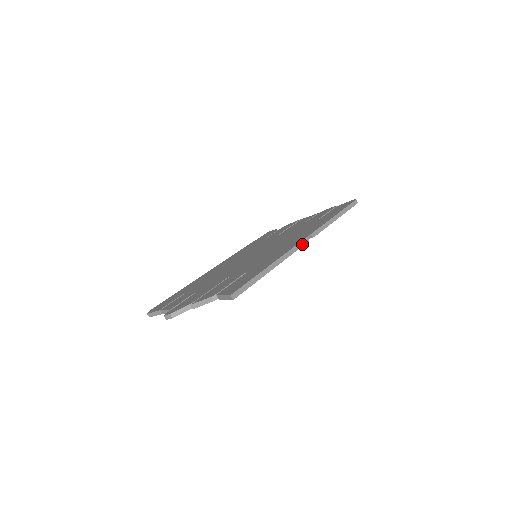
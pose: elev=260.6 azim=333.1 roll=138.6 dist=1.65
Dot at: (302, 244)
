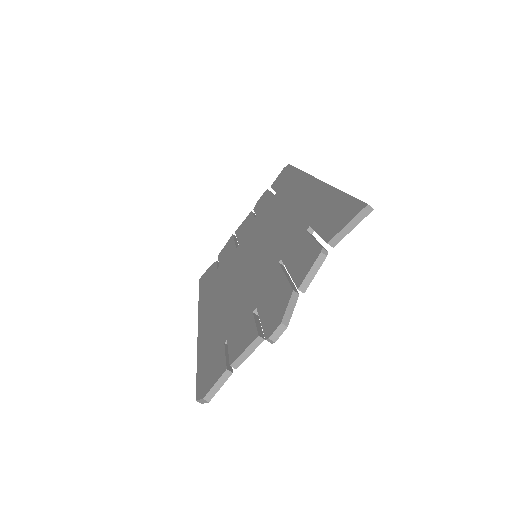
Dot at: occluded
